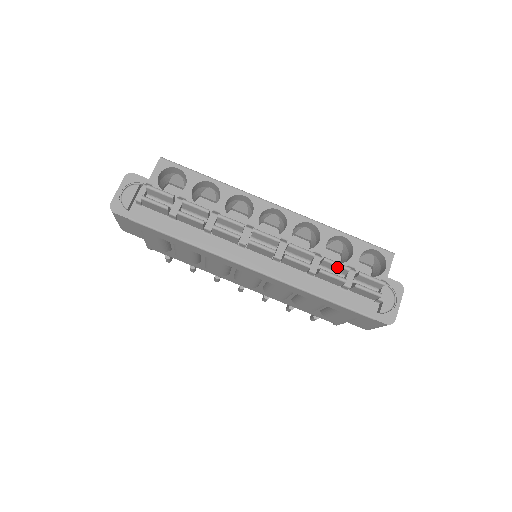
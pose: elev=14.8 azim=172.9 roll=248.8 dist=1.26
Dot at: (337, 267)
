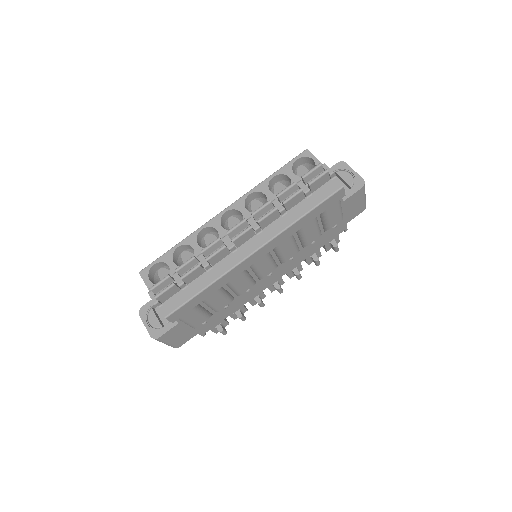
Dot at: (289, 191)
